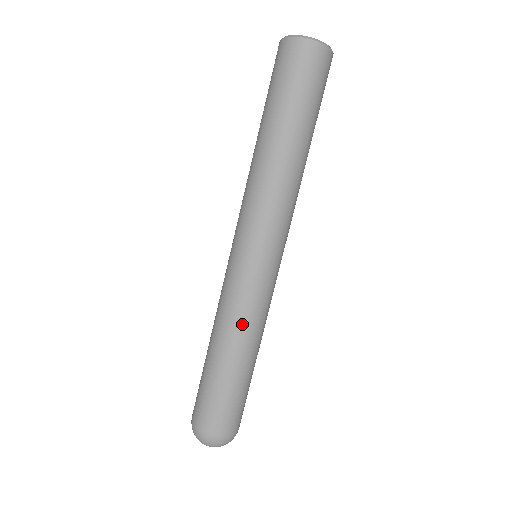
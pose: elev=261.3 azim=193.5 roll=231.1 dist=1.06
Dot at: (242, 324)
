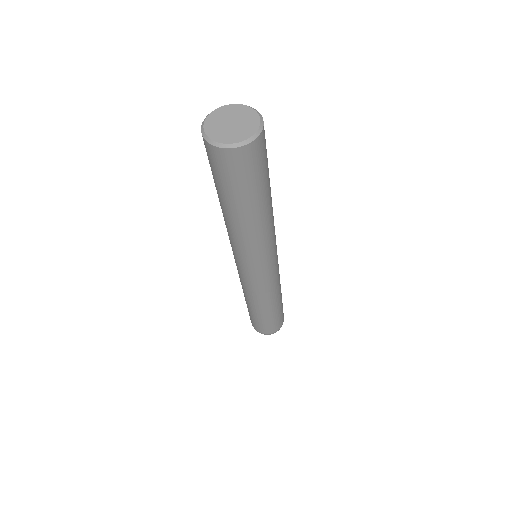
Dot at: (256, 299)
